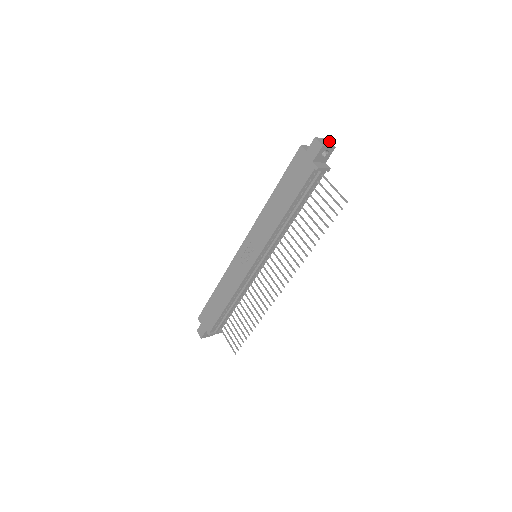
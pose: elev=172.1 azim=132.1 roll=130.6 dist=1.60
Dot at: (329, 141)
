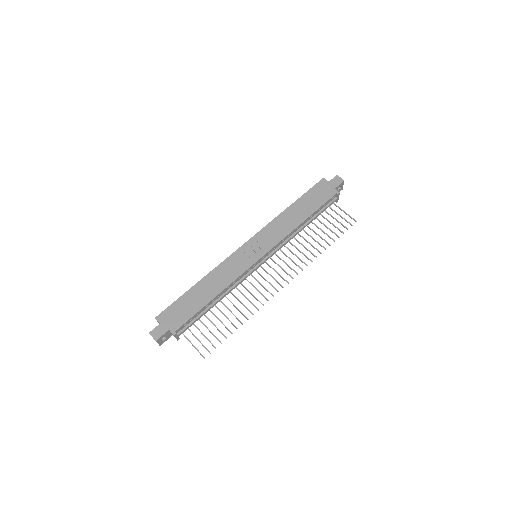
Dot at: occluded
